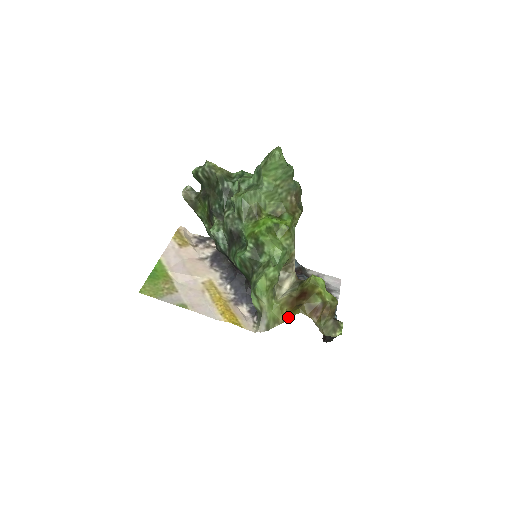
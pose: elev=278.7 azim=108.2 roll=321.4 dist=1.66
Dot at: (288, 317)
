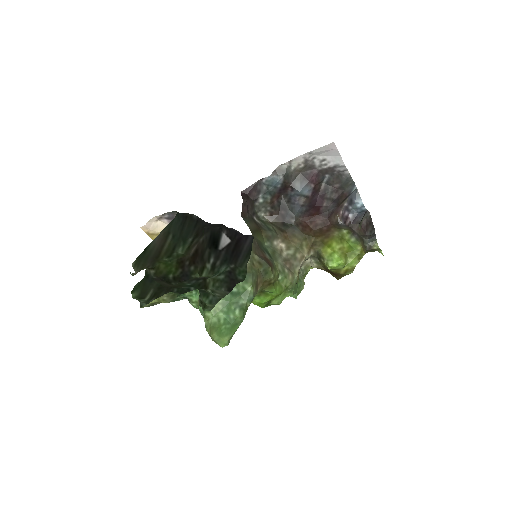
Dot at: occluded
